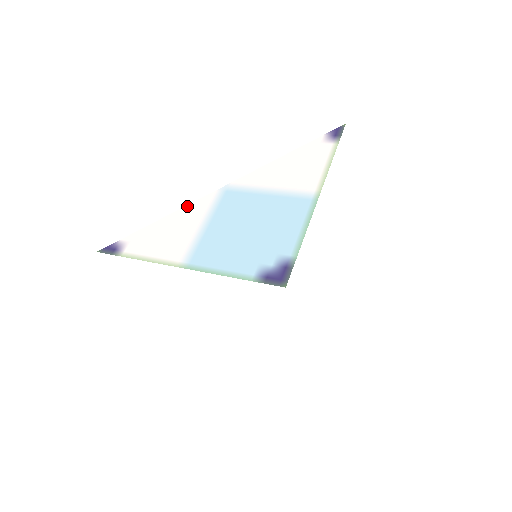
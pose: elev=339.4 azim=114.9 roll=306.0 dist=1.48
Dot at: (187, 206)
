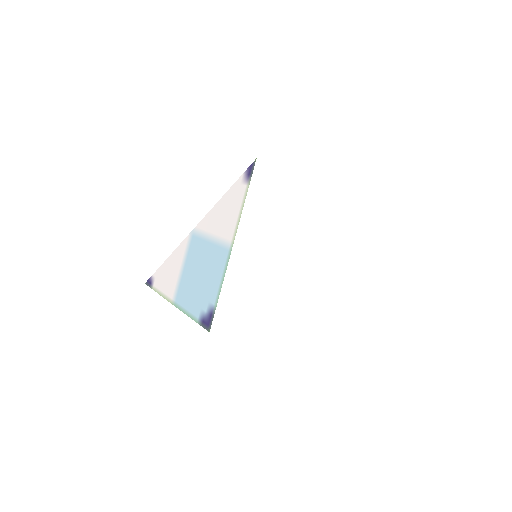
Dot at: (176, 249)
